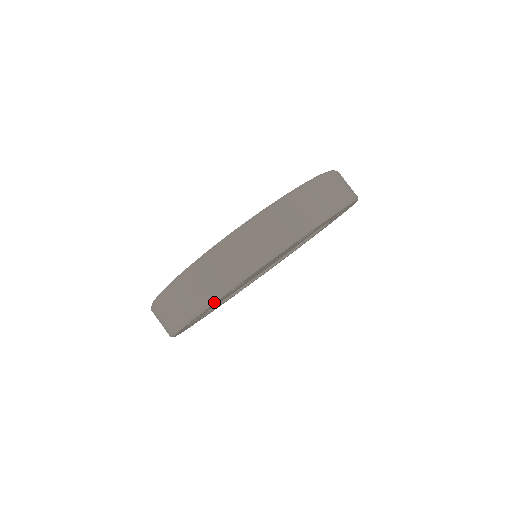
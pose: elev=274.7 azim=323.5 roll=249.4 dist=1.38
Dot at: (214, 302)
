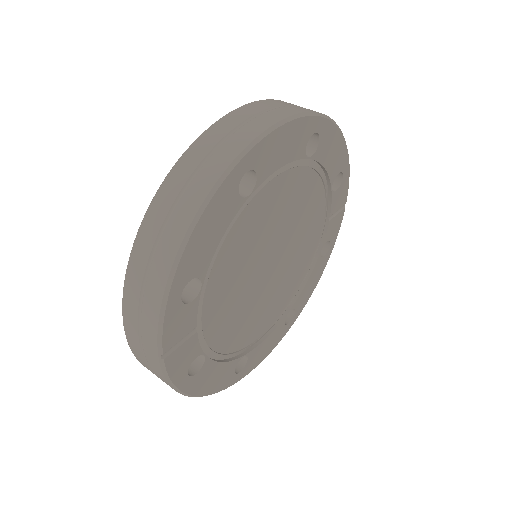
Dot at: (162, 319)
